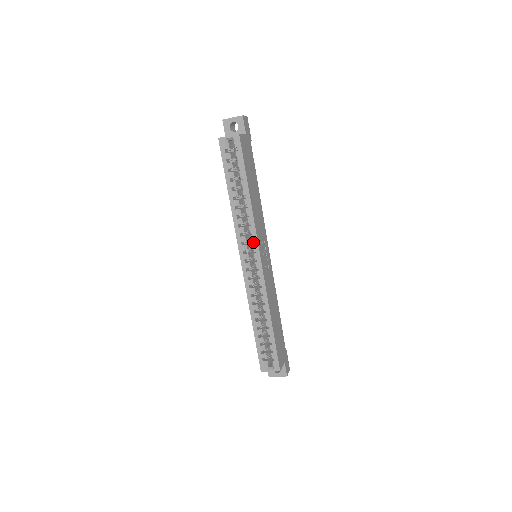
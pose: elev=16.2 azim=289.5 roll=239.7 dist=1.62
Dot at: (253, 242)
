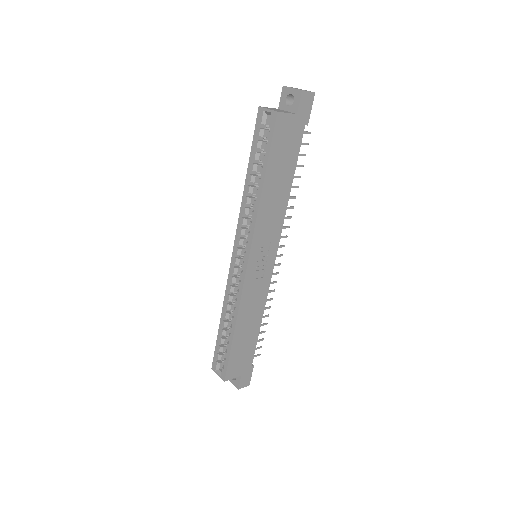
Dot at: occluded
